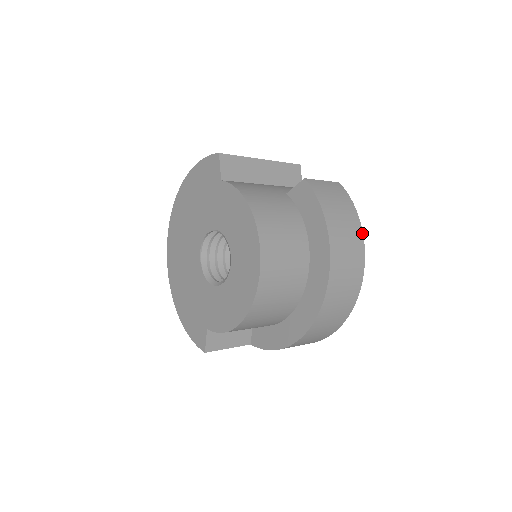
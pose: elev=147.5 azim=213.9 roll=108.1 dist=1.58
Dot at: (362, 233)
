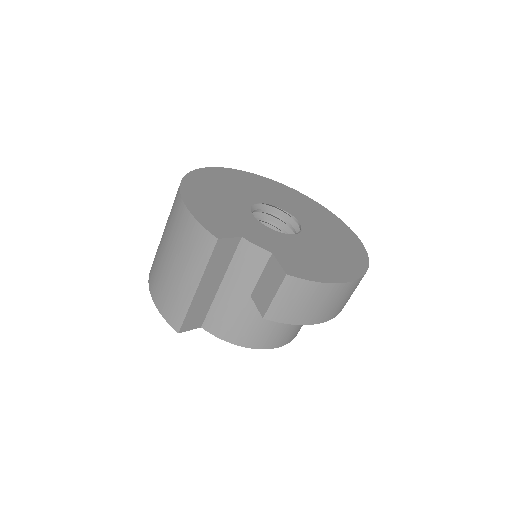
Dot at: (344, 284)
